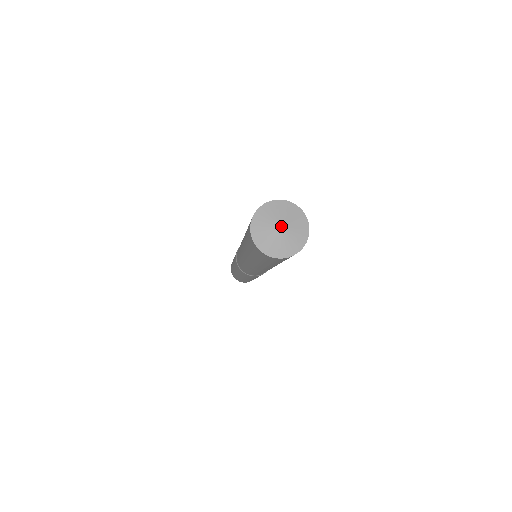
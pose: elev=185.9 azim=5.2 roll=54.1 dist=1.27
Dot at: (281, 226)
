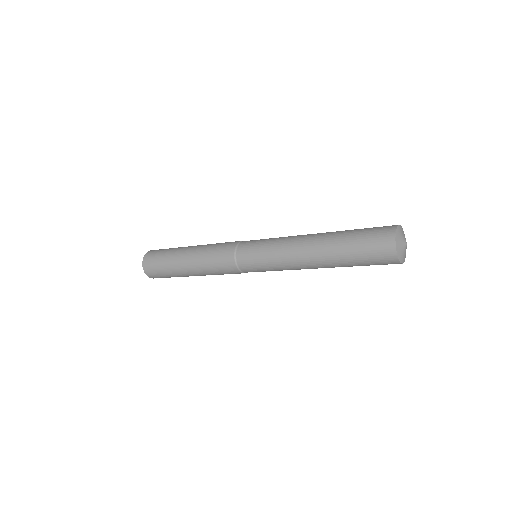
Dot at: occluded
